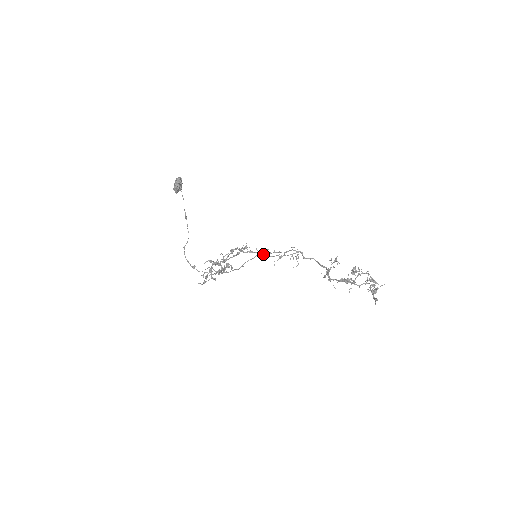
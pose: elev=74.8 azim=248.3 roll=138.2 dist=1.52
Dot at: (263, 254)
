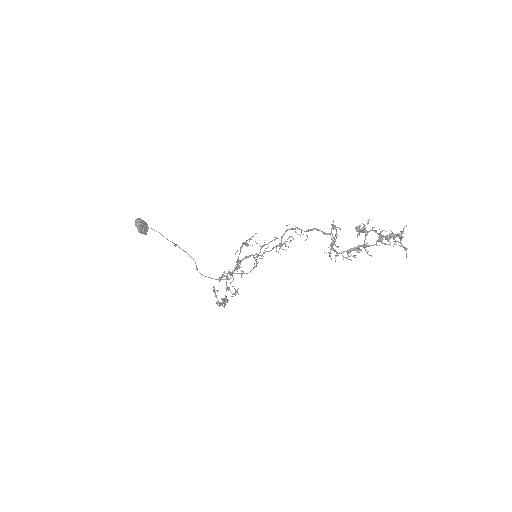
Dot at: (257, 256)
